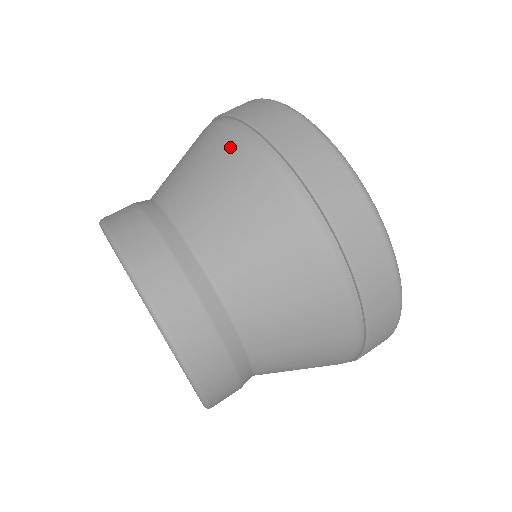
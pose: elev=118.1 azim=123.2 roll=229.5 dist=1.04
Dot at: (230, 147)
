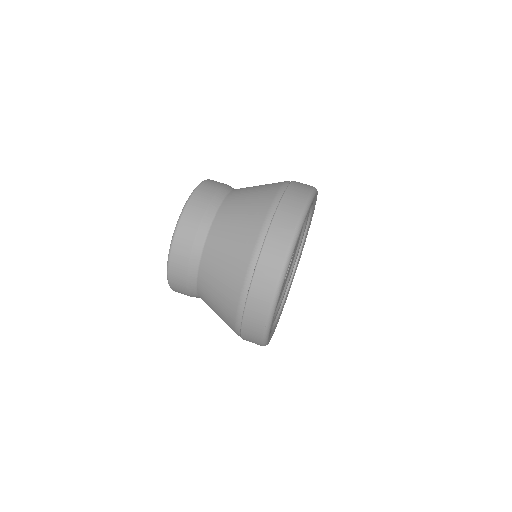
Dot at: (268, 194)
